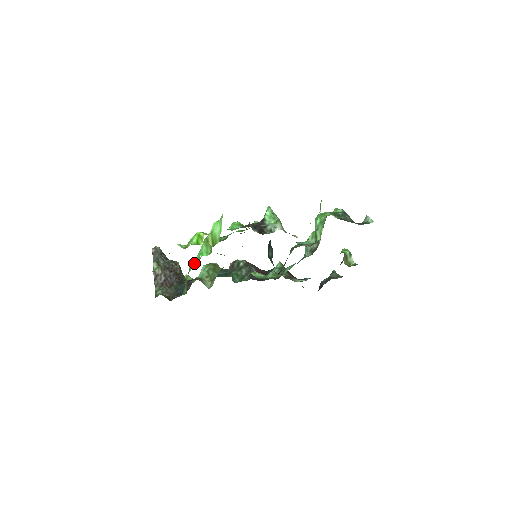
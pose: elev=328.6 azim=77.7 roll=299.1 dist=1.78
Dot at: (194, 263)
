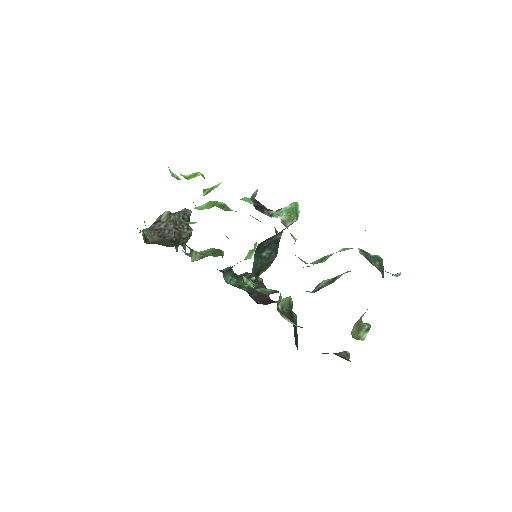
Dot at: (192, 222)
